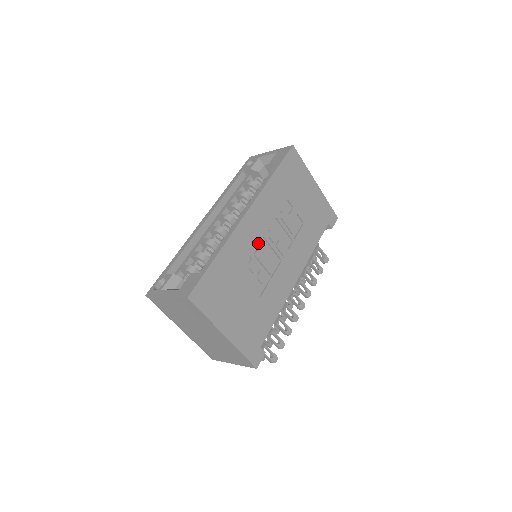
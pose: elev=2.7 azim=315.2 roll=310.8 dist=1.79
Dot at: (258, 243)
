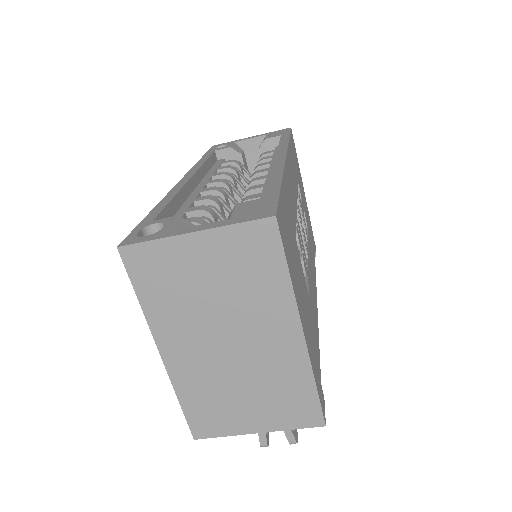
Dot at: (296, 210)
